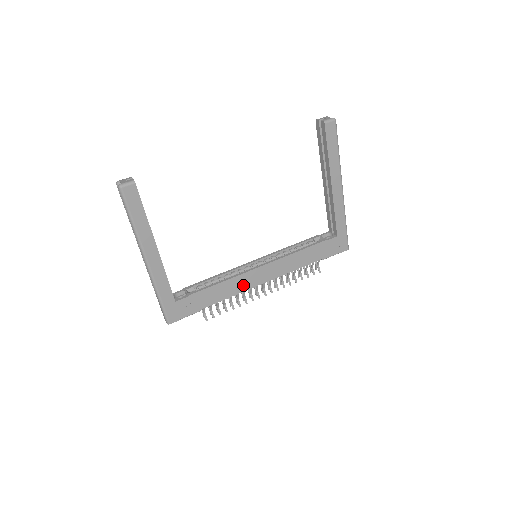
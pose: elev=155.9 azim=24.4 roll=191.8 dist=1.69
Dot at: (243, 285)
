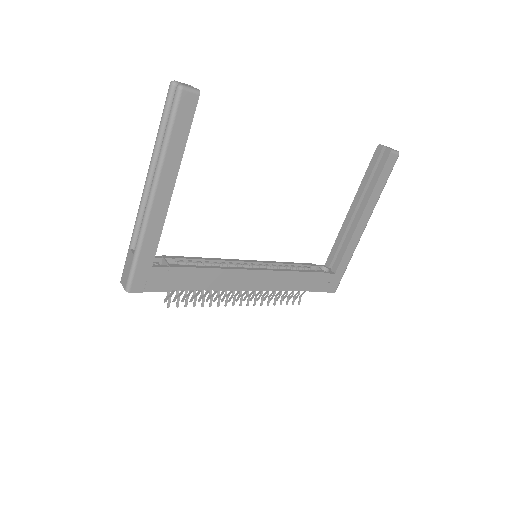
Dot at: (229, 282)
